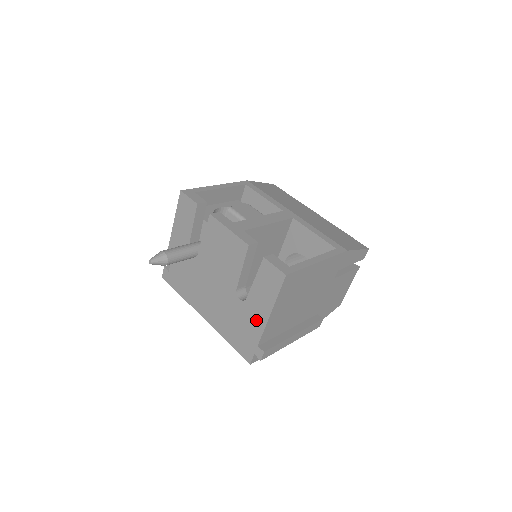
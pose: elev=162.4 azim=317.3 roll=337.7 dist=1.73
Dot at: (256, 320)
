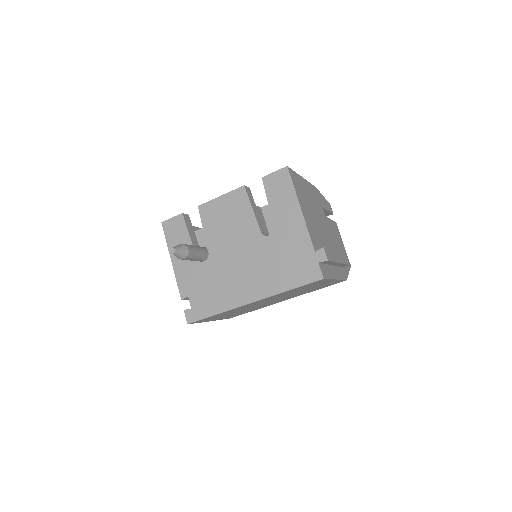
Dot at: (295, 231)
